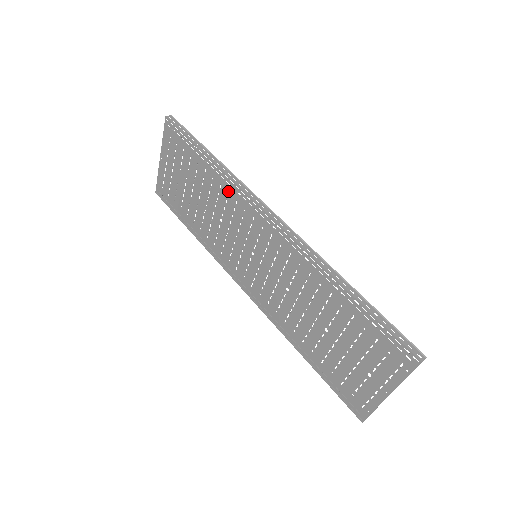
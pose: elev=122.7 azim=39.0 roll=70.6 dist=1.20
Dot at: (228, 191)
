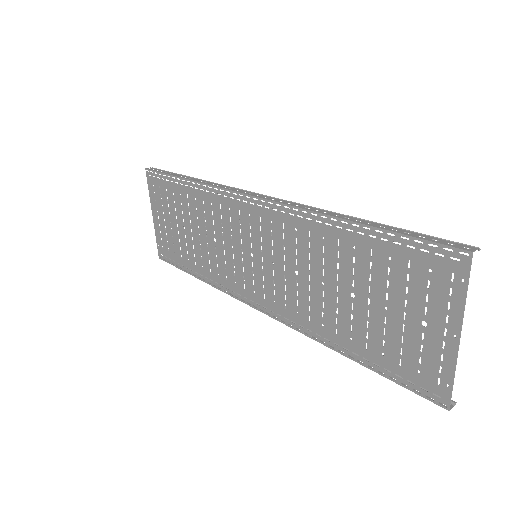
Dot at: (210, 200)
